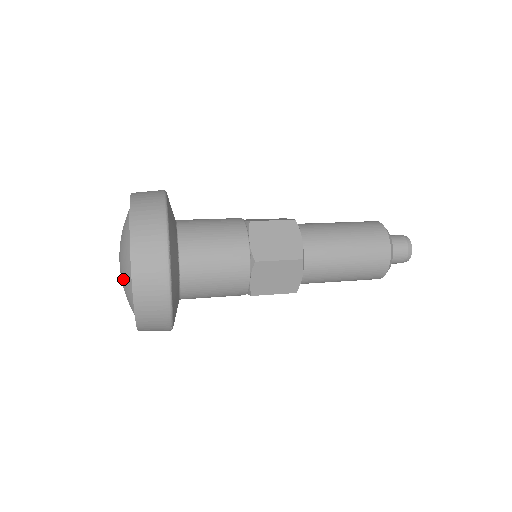
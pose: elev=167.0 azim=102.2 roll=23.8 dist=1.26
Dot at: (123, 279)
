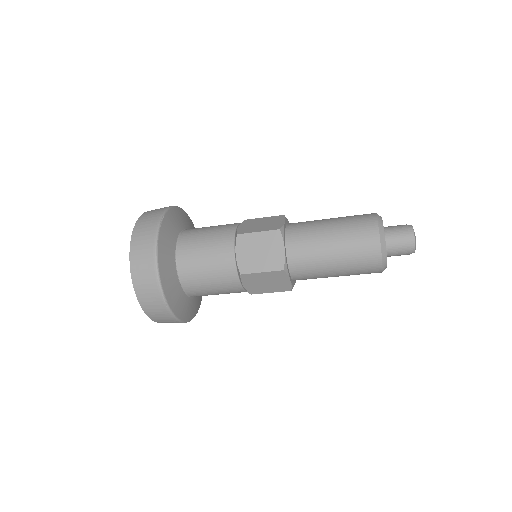
Dot at: occluded
